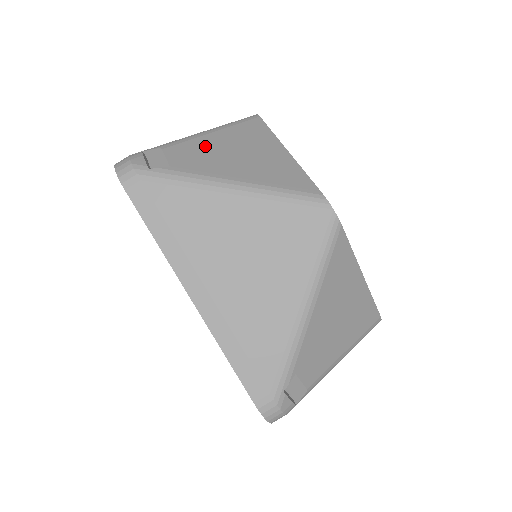
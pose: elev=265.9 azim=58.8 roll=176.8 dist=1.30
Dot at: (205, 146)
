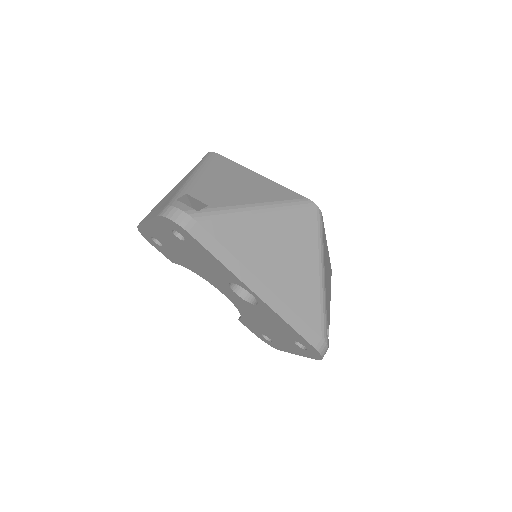
Dot at: (211, 185)
